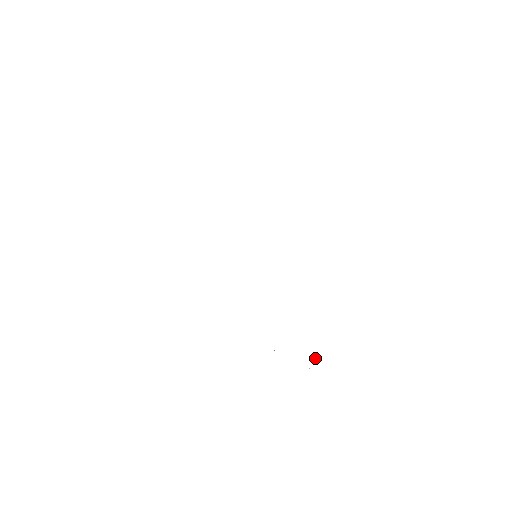
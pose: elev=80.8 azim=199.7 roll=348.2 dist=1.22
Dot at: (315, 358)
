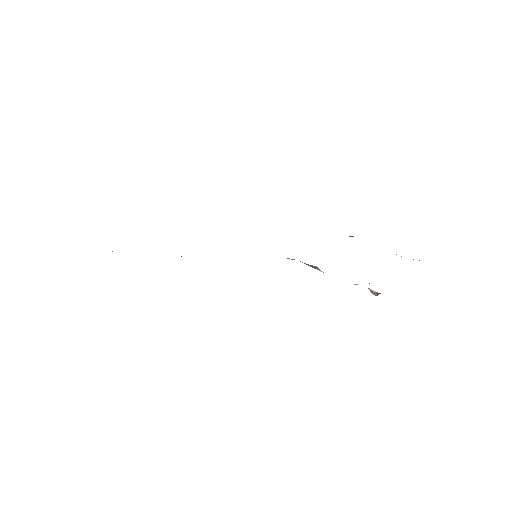
Dot at: occluded
